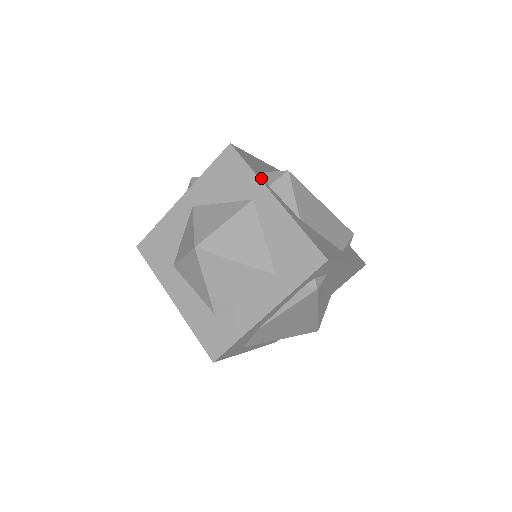
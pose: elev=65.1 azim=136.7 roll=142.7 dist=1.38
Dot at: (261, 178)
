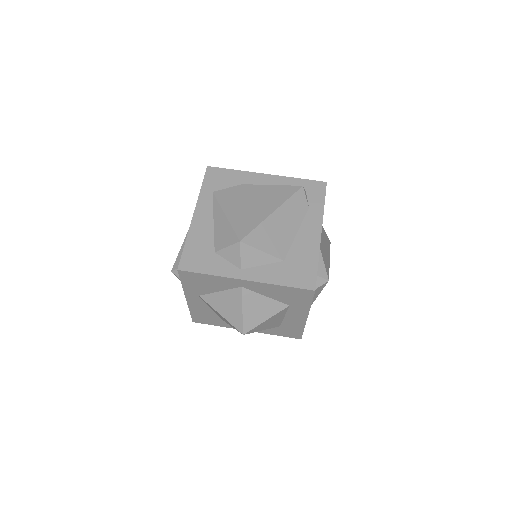
Dot at: occluded
